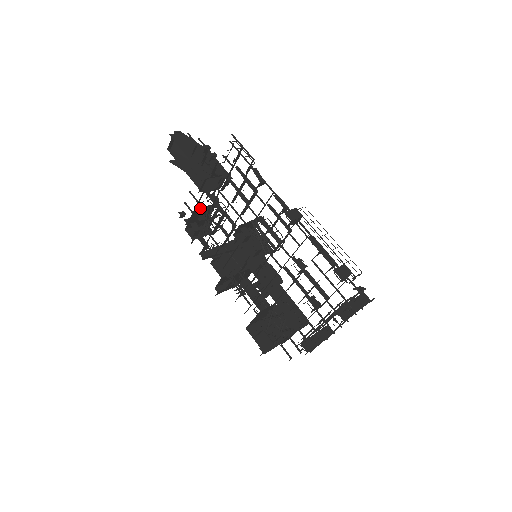
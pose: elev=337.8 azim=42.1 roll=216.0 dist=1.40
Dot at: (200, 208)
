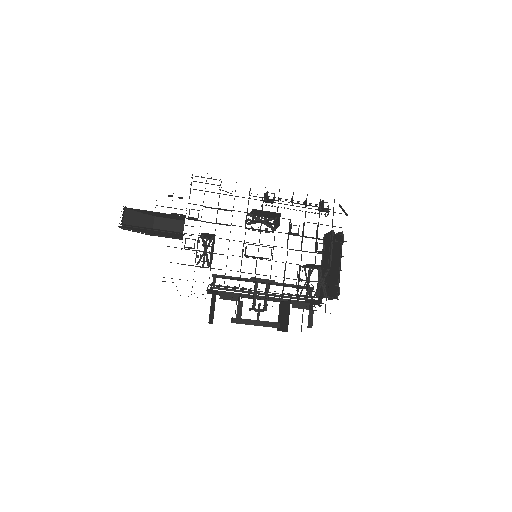
Dot at: occluded
